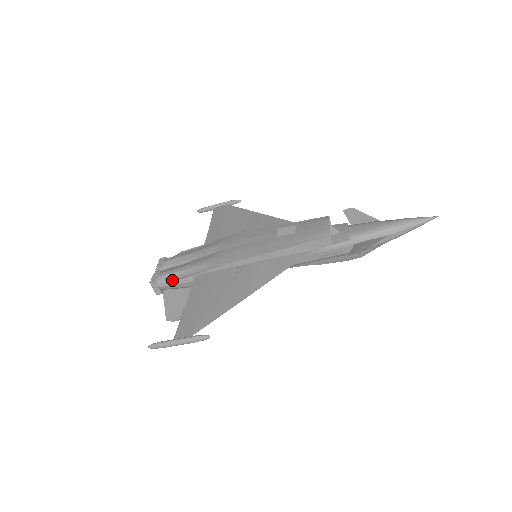
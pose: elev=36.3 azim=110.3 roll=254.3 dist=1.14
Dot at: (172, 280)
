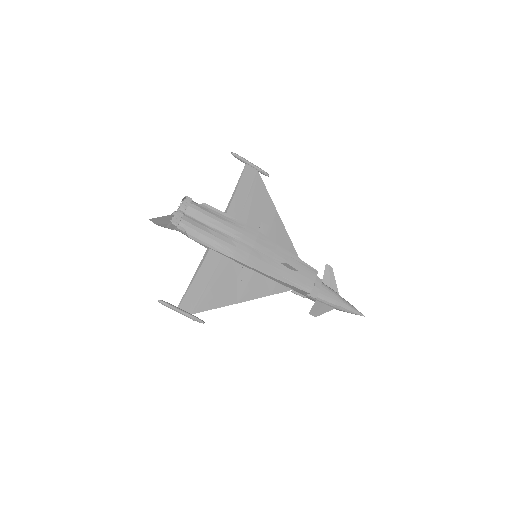
Dot at: (191, 237)
